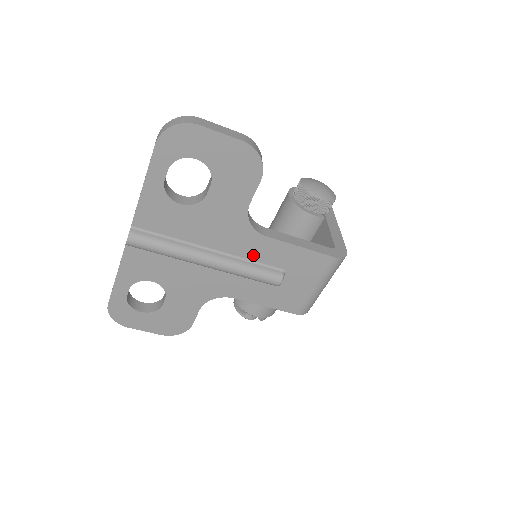
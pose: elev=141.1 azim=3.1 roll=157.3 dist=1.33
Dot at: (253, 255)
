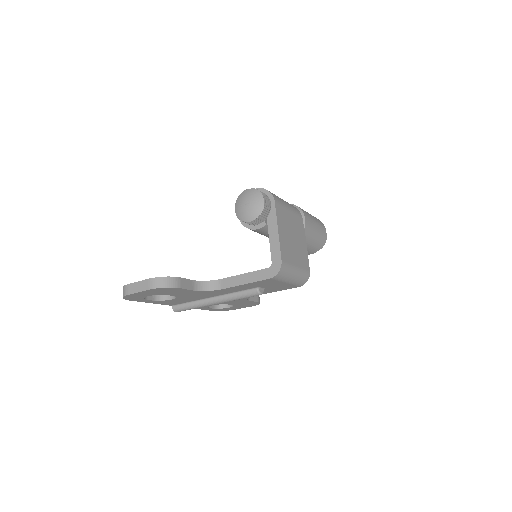
Dot at: (231, 291)
